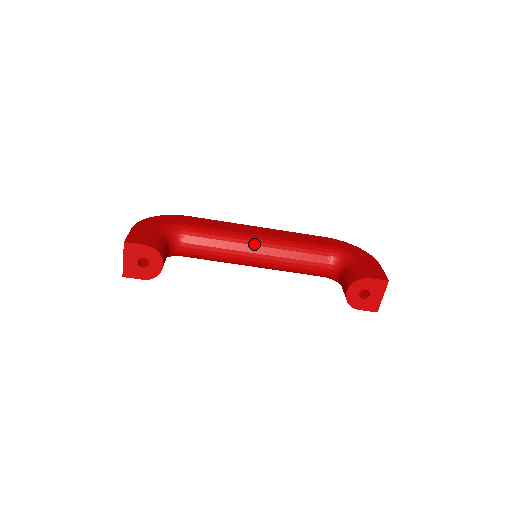
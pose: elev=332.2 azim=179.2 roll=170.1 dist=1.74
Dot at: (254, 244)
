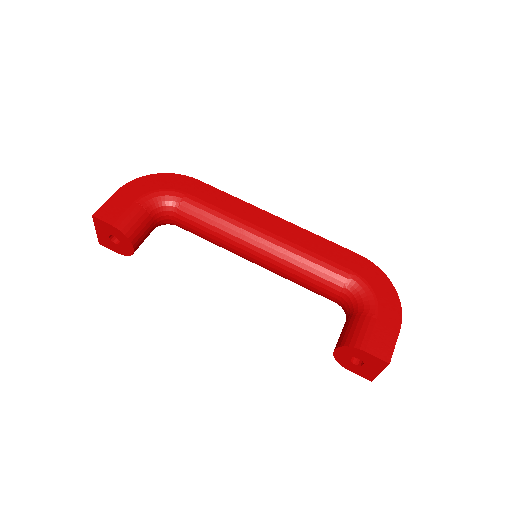
Dot at: (254, 244)
